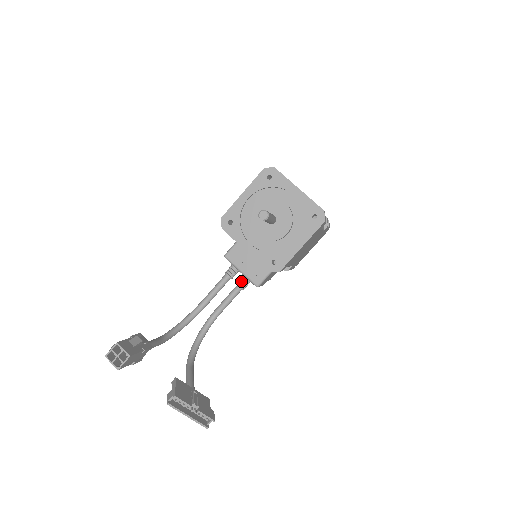
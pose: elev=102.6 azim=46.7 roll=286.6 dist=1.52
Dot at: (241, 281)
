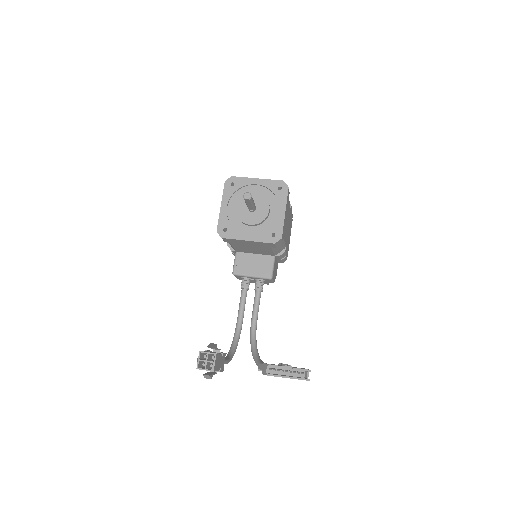
Dot at: (257, 285)
